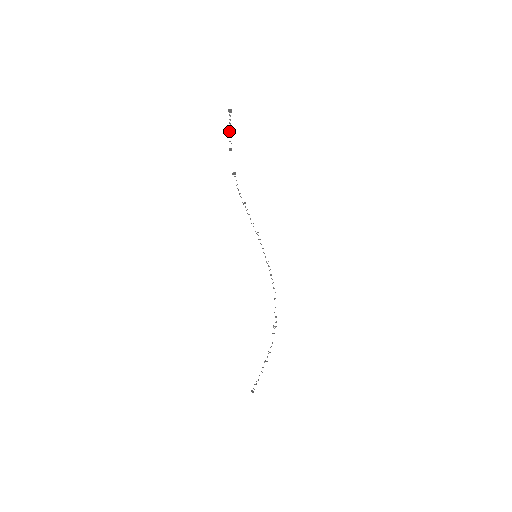
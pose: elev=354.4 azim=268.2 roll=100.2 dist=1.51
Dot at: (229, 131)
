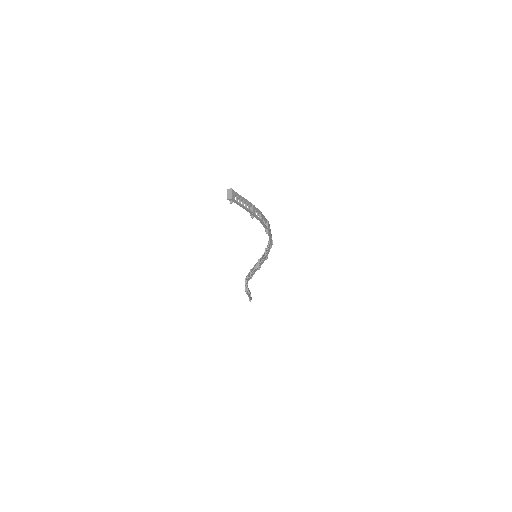
Dot at: occluded
